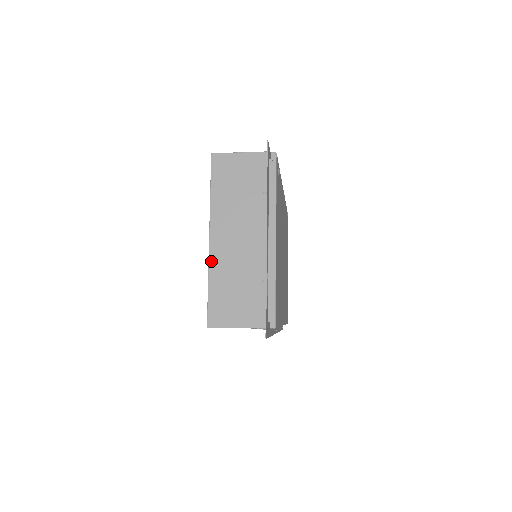
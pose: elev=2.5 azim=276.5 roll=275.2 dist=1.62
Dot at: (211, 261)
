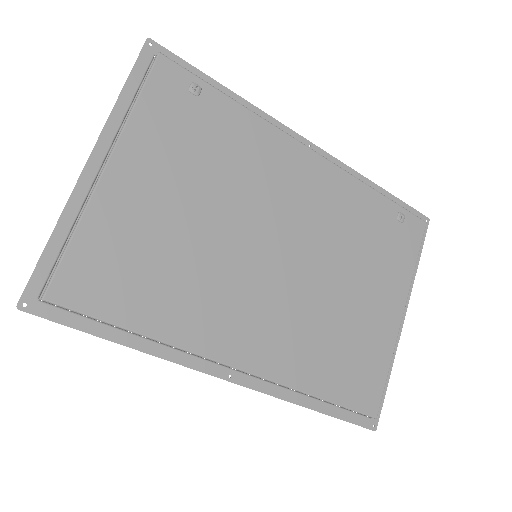
Dot at: occluded
